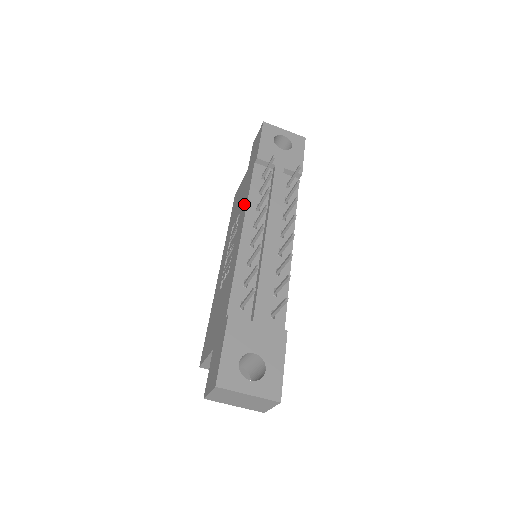
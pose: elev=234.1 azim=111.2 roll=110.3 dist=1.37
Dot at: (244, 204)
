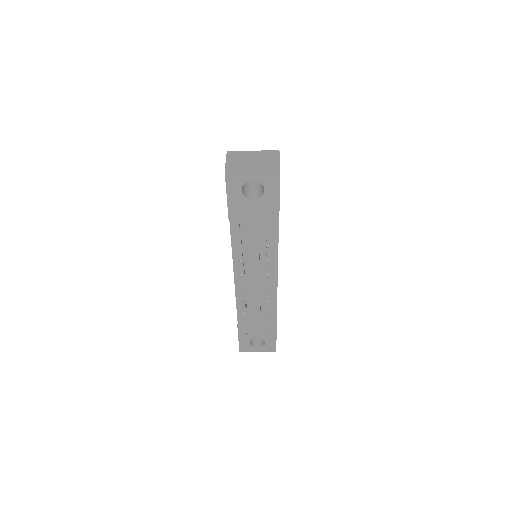
Dot at: occluded
